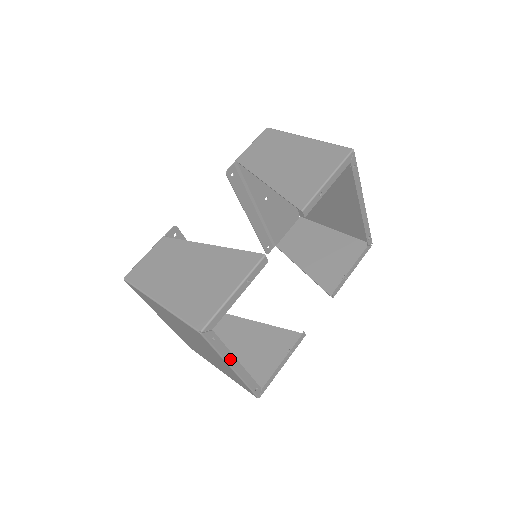
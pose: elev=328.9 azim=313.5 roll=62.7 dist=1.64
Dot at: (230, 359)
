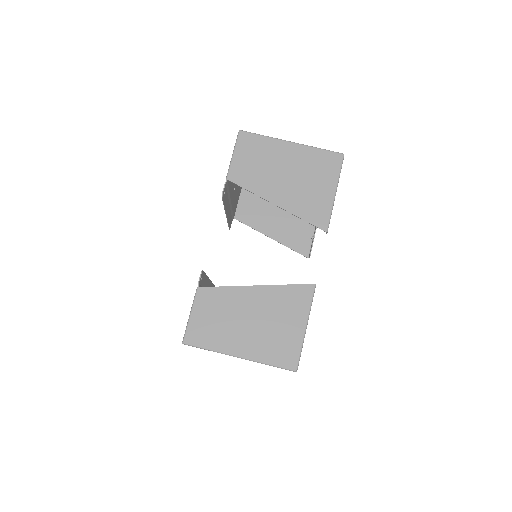
Dot at: occluded
